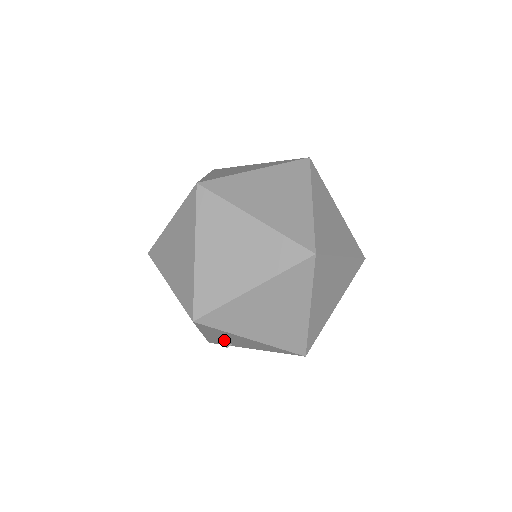
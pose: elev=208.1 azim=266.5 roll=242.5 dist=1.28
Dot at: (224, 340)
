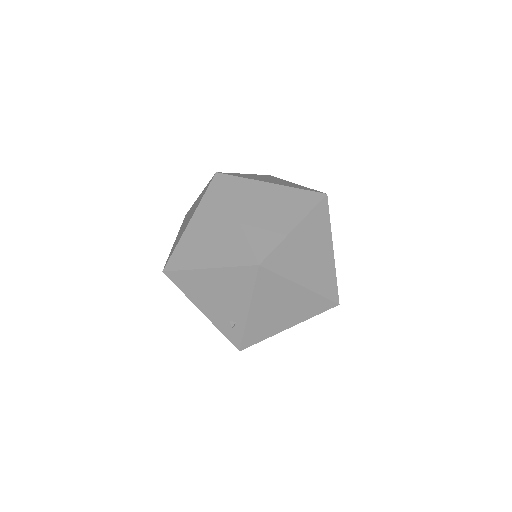
Dot at: (221, 312)
